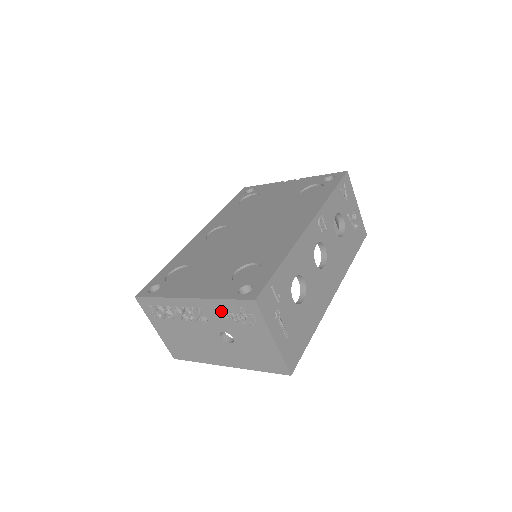
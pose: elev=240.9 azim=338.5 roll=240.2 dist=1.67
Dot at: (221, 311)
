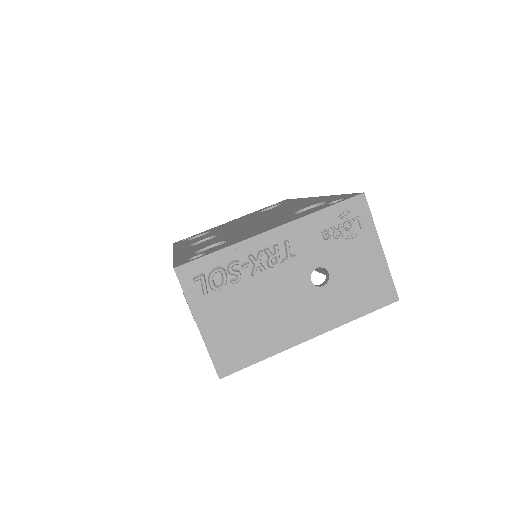
Dot at: (318, 231)
